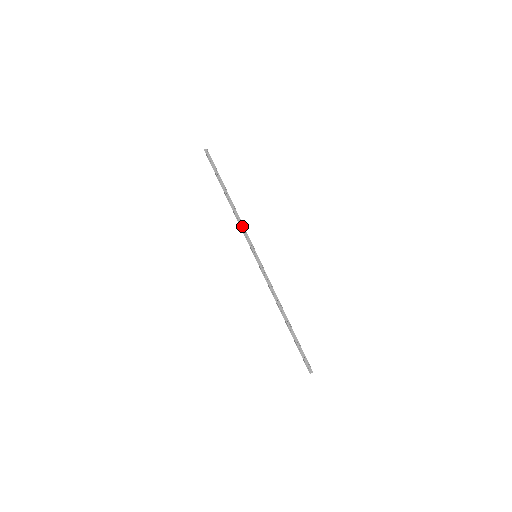
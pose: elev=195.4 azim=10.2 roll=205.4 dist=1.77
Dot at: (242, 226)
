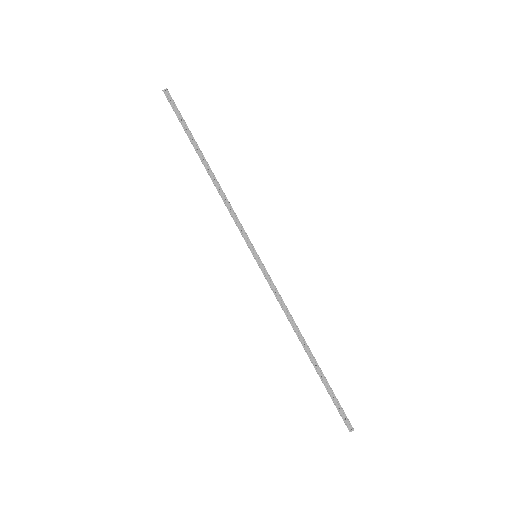
Dot at: (231, 210)
